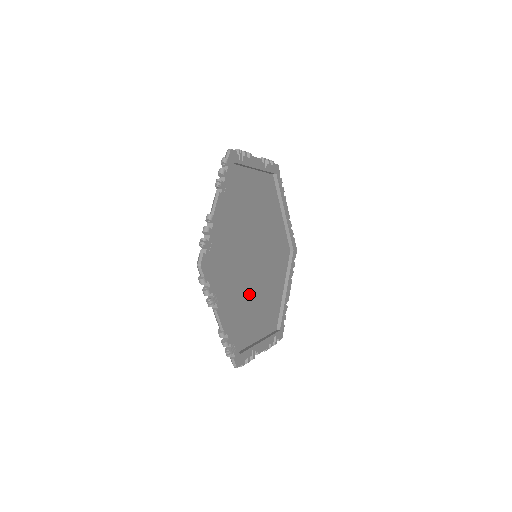
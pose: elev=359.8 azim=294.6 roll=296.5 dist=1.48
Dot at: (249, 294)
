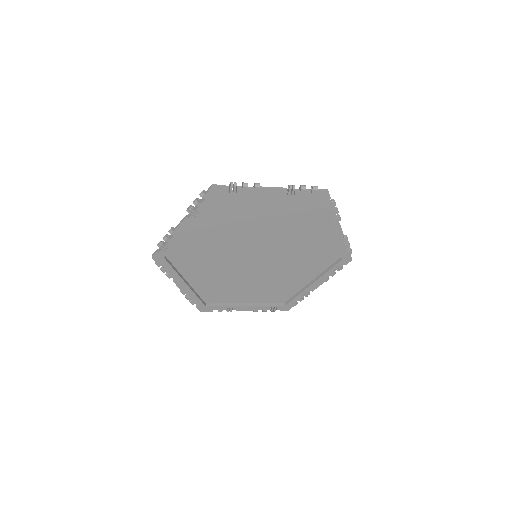
Dot at: (270, 275)
